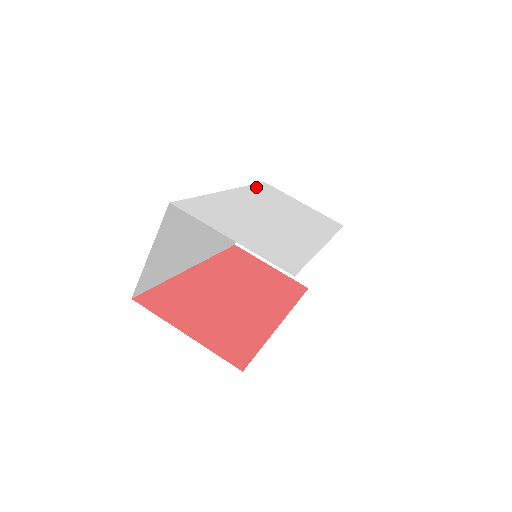
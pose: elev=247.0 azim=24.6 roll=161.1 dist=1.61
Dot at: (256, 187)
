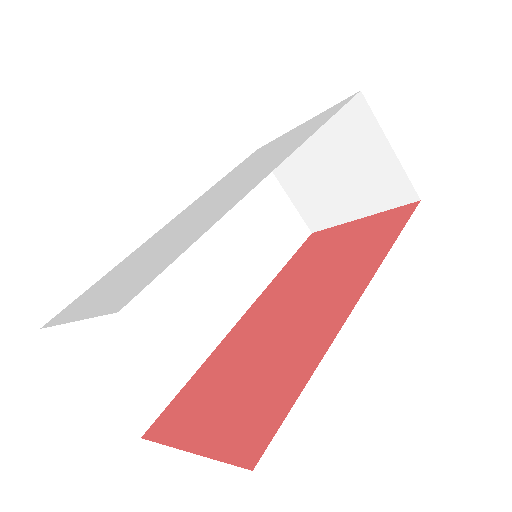
Dot at: (231, 172)
